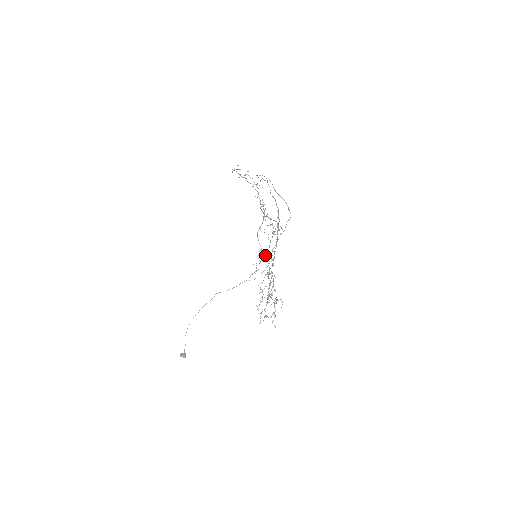
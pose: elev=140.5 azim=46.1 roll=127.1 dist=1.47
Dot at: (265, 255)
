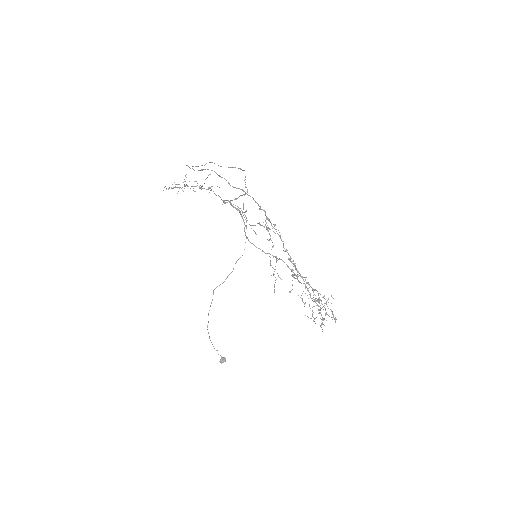
Dot at: occluded
